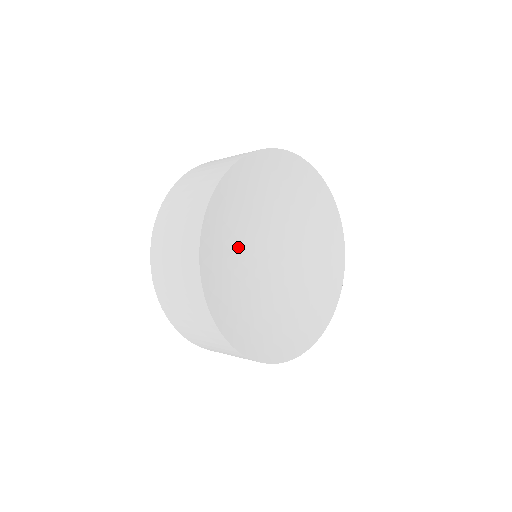
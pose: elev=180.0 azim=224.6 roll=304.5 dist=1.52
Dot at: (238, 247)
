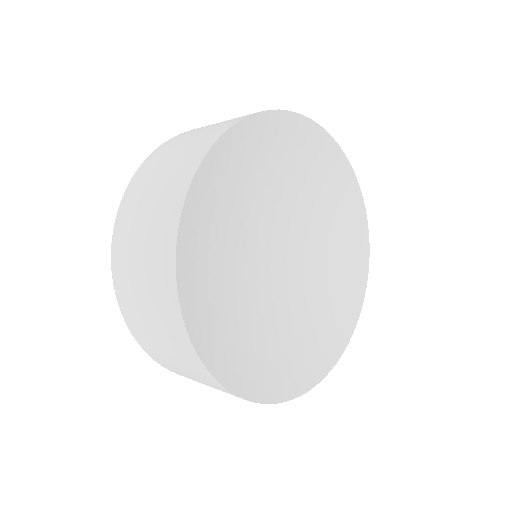
Dot at: (232, 250)
